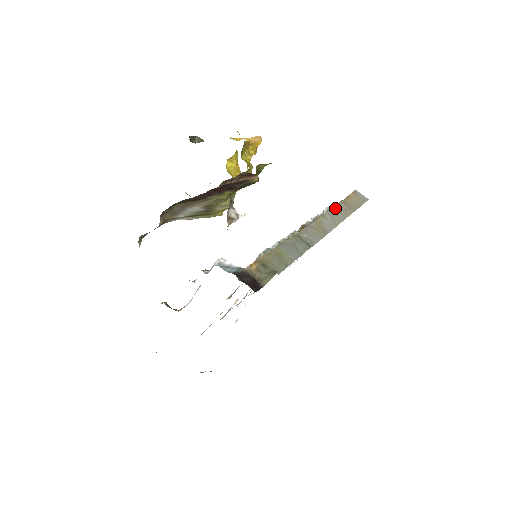
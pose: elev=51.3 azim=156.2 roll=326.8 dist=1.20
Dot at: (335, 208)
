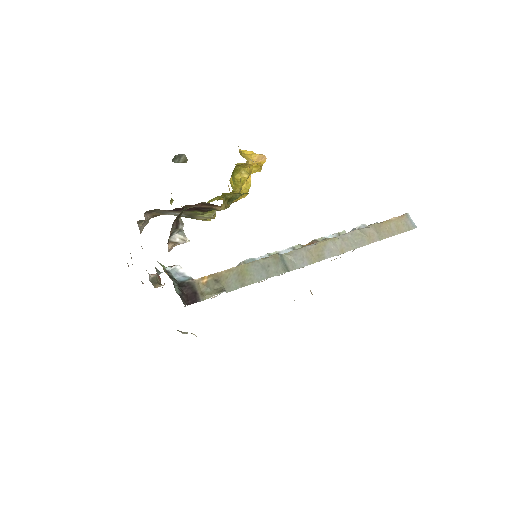
Dot at: (357, 232)
